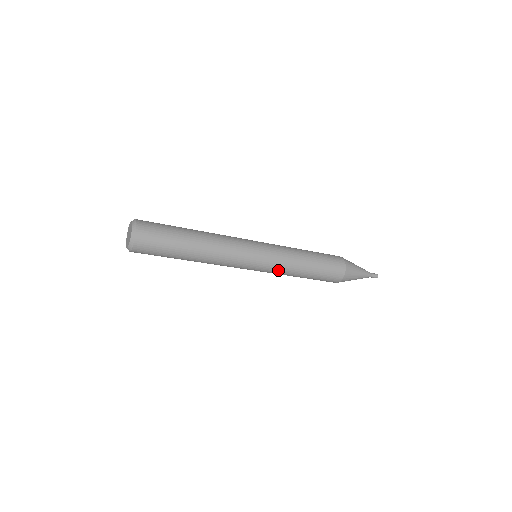
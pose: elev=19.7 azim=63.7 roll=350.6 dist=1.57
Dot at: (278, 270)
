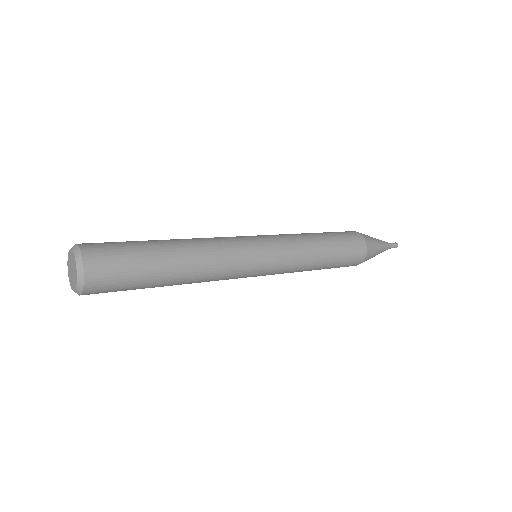
Dot at: (283, 273)
